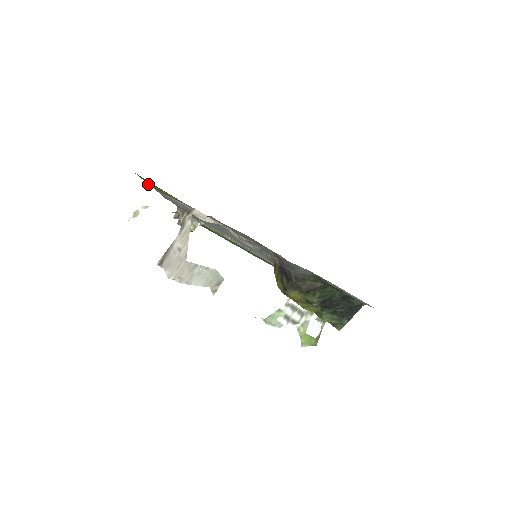
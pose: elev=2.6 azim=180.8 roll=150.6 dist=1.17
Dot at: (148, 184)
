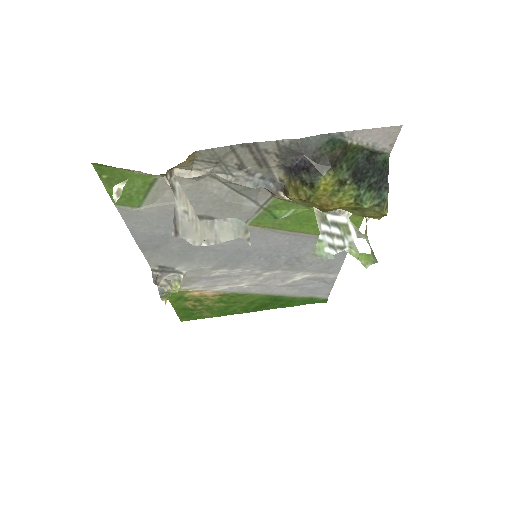
Dot at: (112, 194)
